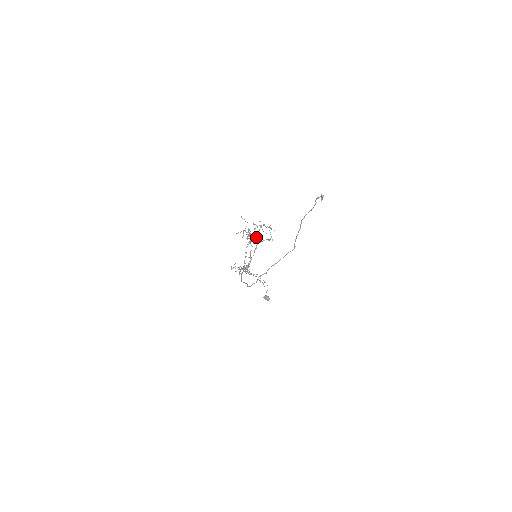
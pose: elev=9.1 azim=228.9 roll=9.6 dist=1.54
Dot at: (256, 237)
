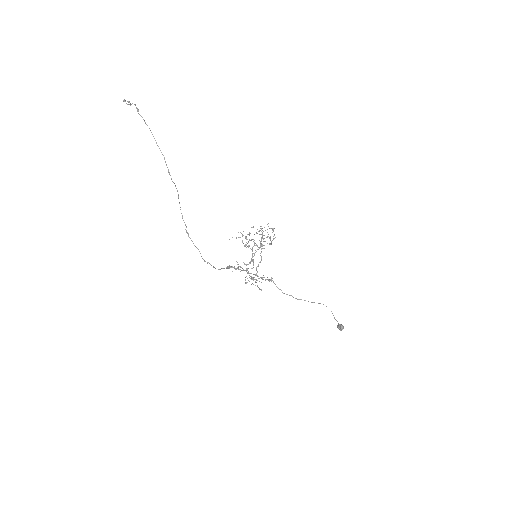
Dot at: occluded
